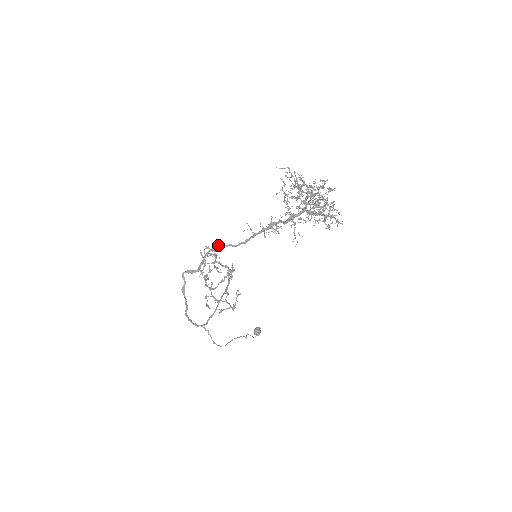
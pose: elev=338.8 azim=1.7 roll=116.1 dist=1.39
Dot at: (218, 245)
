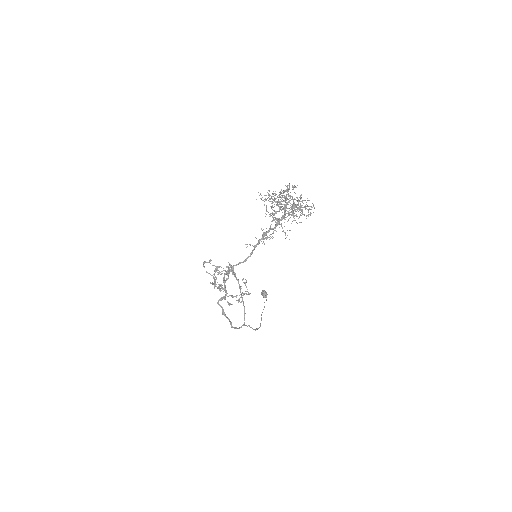
Dot at: (230, 267)
